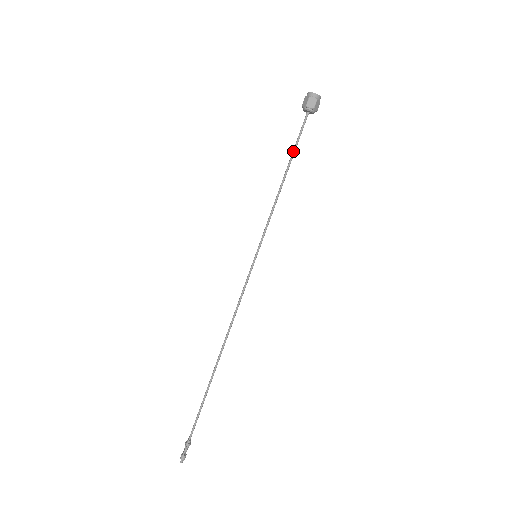
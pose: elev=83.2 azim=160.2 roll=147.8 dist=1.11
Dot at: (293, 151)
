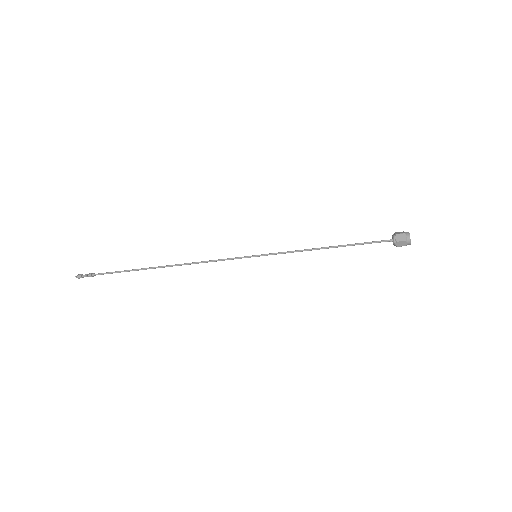
Dot at: occluded
